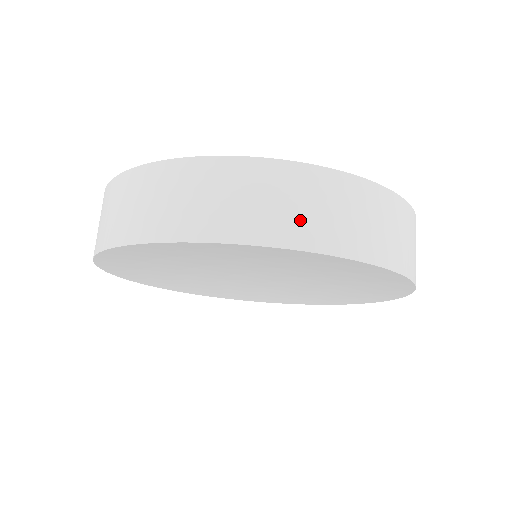
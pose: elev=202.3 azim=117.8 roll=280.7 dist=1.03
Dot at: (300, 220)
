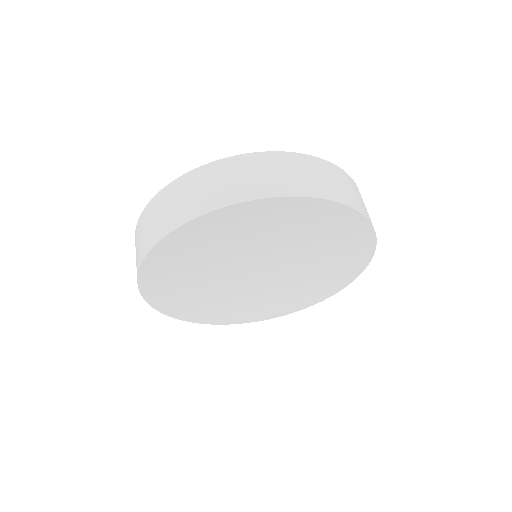
Dot at: (341, 190)
